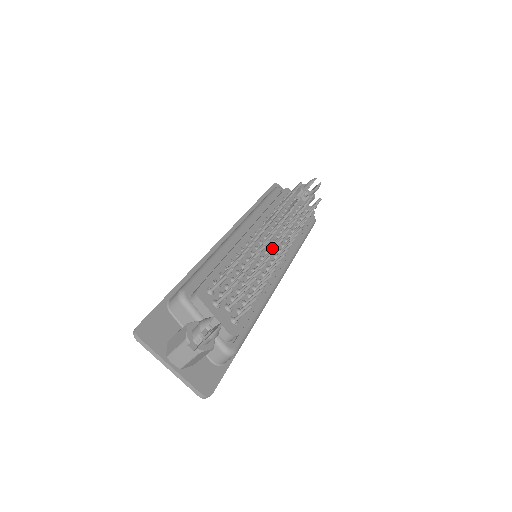
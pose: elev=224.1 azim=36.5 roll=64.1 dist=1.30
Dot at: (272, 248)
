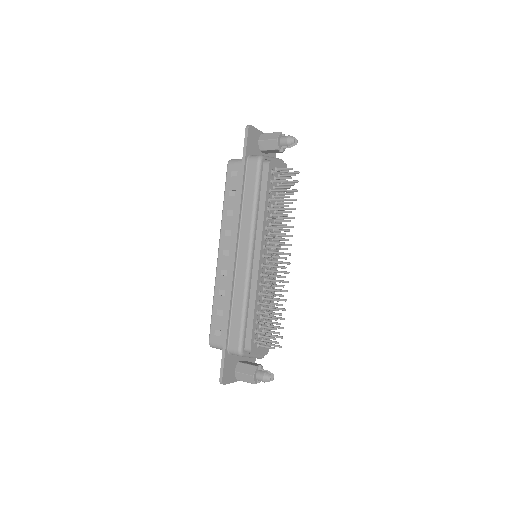
Dot at: occluded
